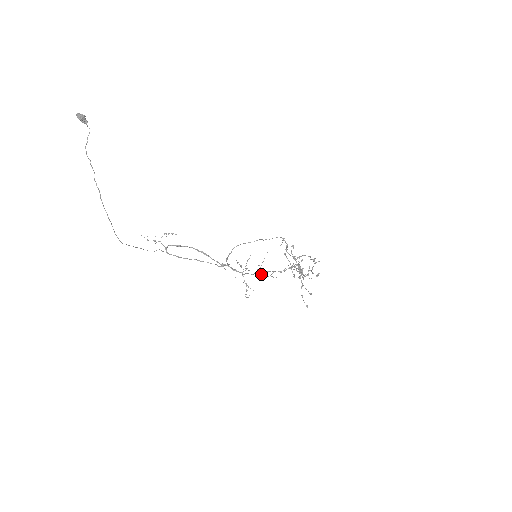
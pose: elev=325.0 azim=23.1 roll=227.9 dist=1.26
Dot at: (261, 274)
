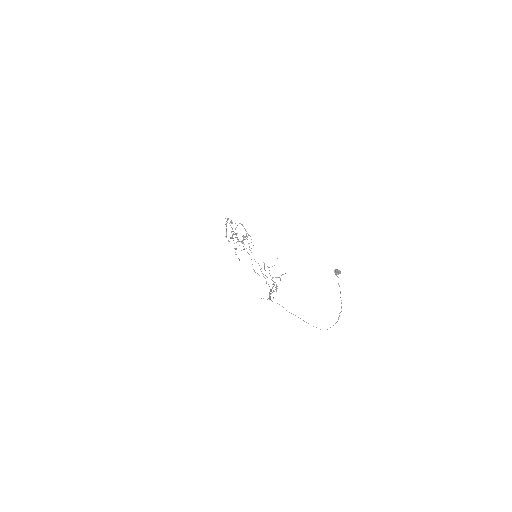
Dot at: (265, 270)
